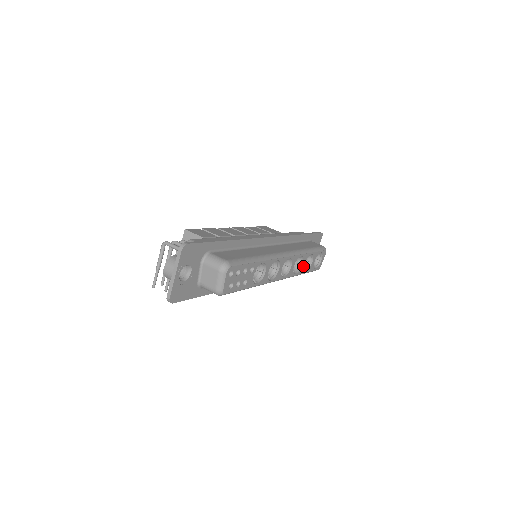
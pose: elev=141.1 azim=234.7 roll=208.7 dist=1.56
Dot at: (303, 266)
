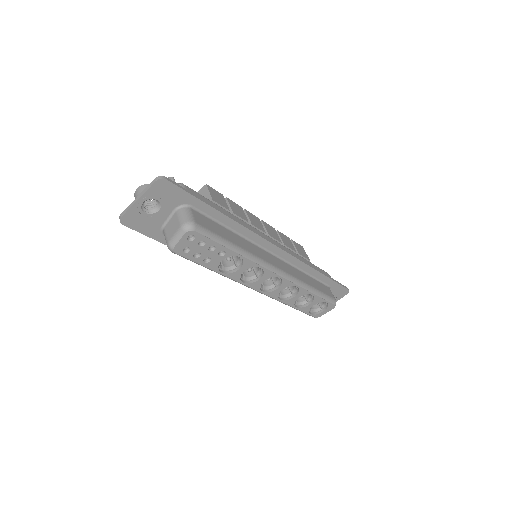
Dot at: (295, 299)
